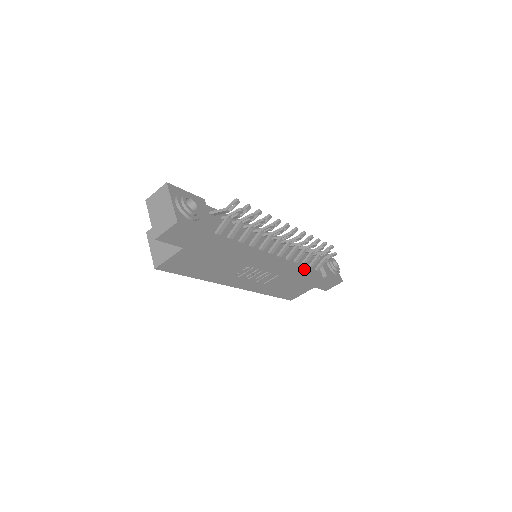
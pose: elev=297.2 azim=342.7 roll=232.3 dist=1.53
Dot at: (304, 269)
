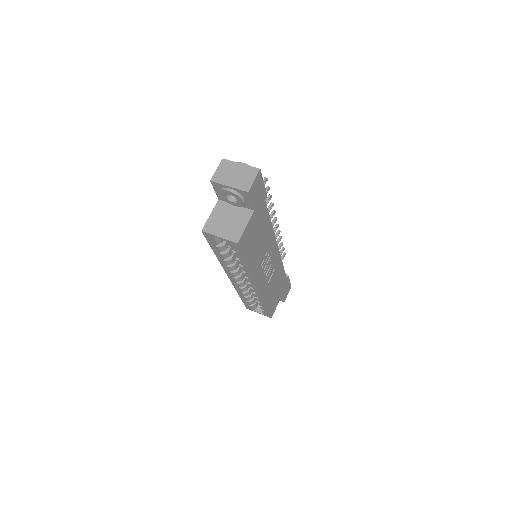
Dot at: occluded
